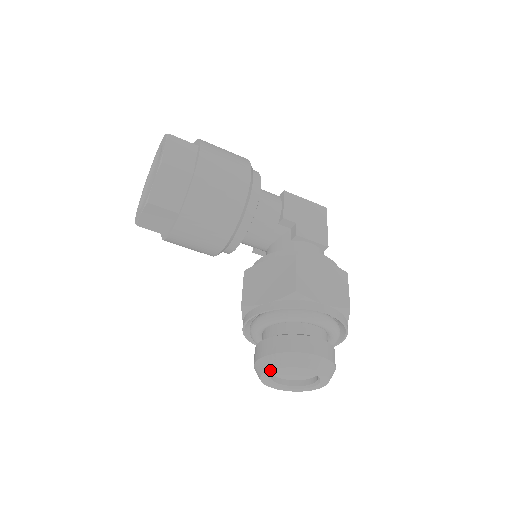
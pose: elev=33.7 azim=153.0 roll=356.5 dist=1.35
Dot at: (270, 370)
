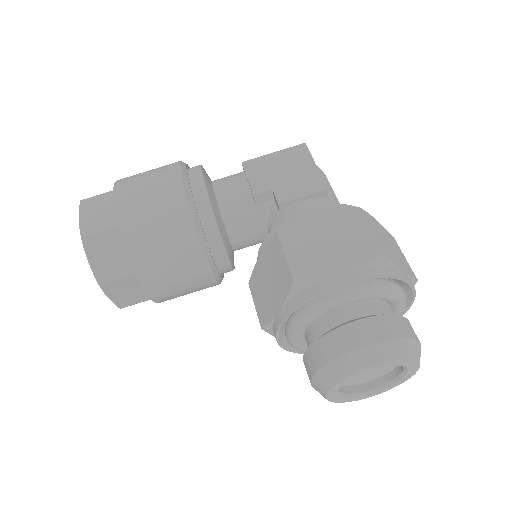
Dot at: (327, 392)
